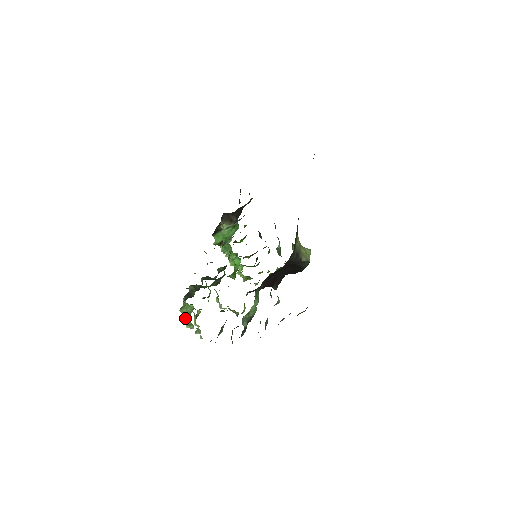
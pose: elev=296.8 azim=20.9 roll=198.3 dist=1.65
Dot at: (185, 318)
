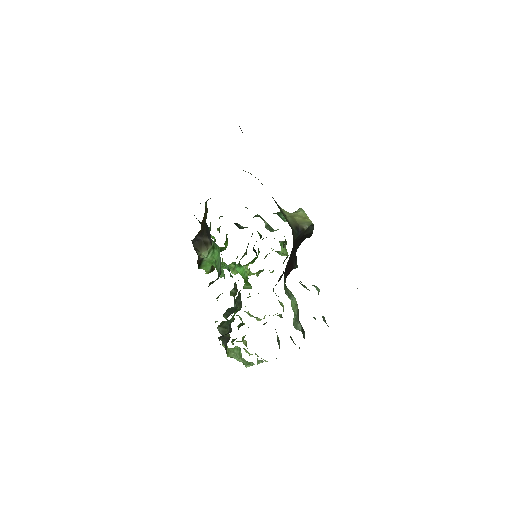
Dot at: (239, 361)
